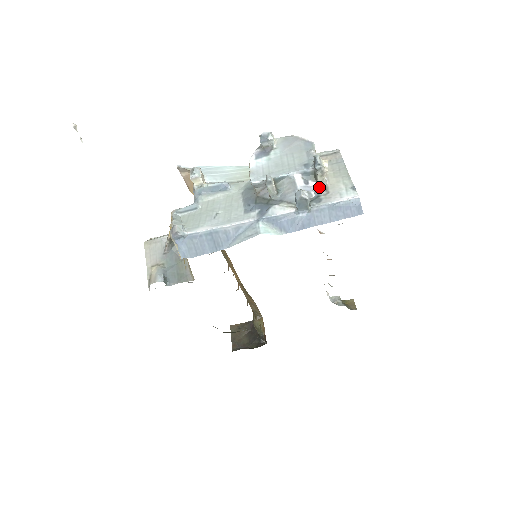
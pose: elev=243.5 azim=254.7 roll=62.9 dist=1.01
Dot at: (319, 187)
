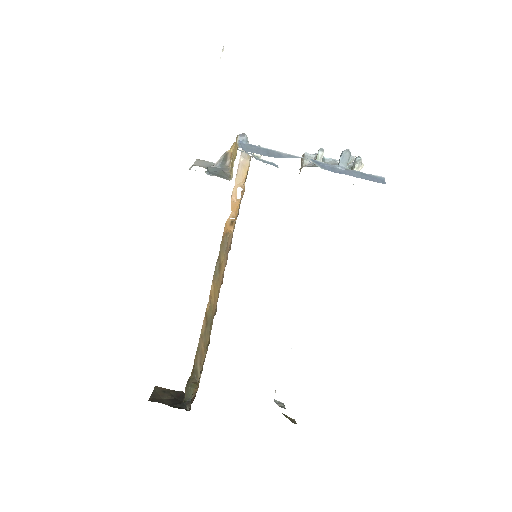
Dot at: occluded
